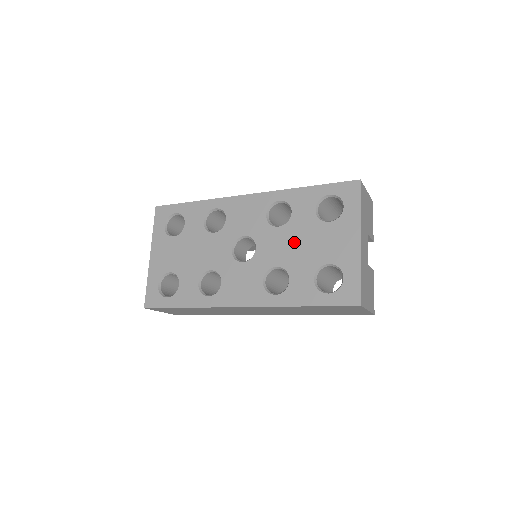
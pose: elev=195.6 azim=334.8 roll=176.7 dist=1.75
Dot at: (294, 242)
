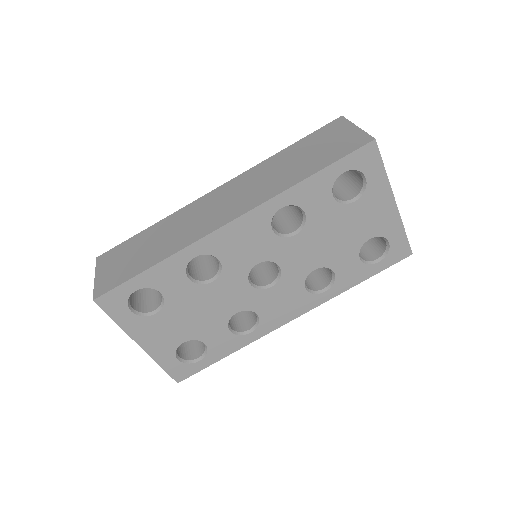
Dot at: (323, 240)
